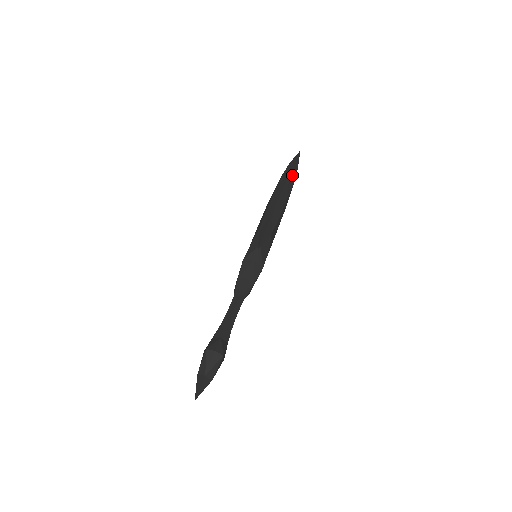
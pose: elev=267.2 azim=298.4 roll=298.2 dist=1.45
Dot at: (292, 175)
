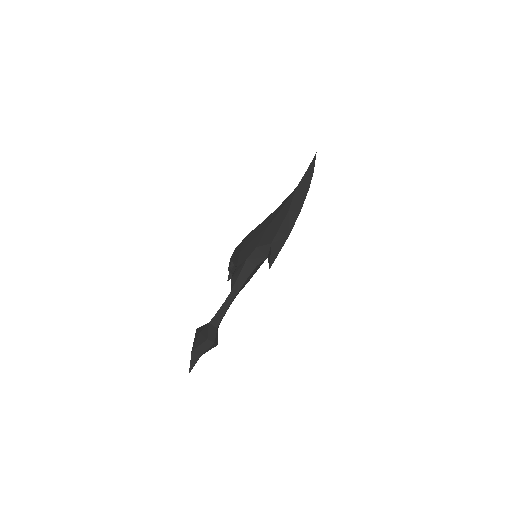
Dot at: occluded
